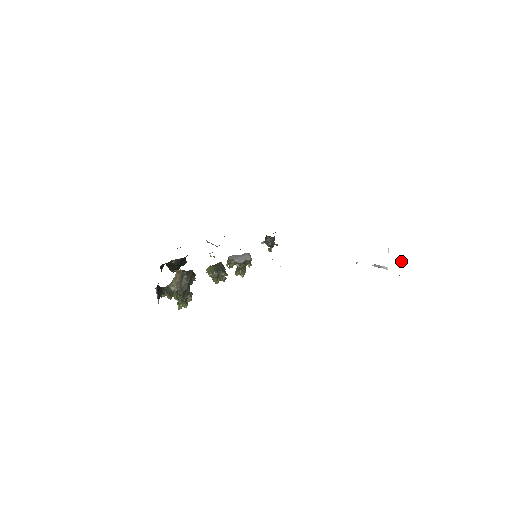
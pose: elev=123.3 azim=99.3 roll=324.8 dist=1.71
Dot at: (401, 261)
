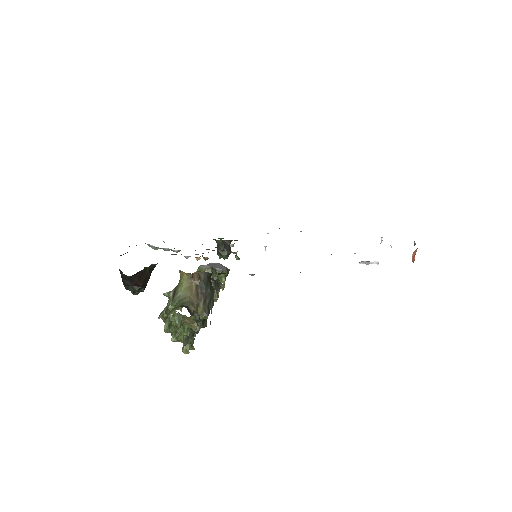
Dot at: occluded
